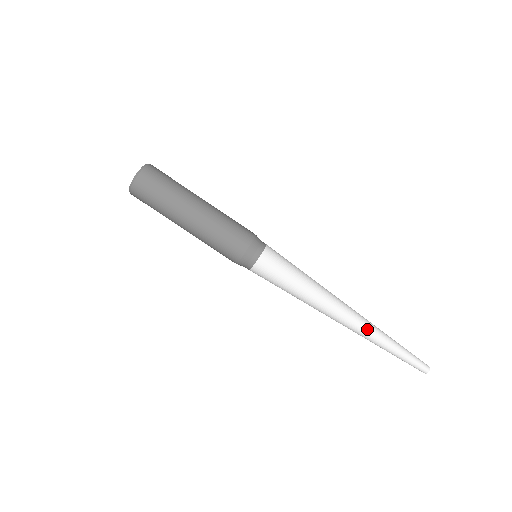
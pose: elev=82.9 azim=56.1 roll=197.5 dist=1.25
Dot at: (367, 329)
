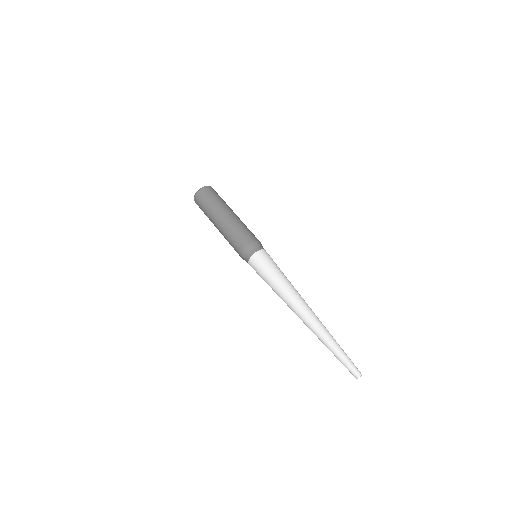
Dot at: (317, 325)
